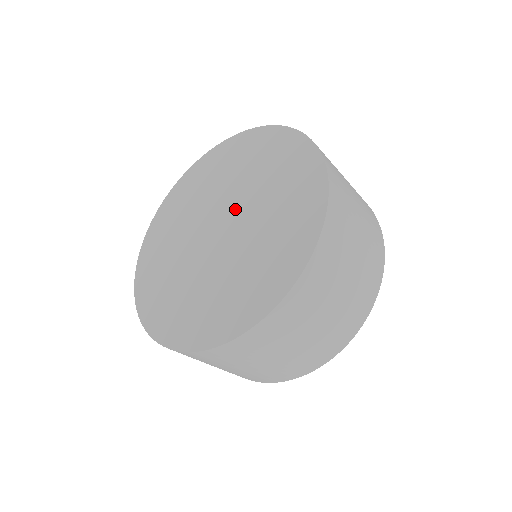
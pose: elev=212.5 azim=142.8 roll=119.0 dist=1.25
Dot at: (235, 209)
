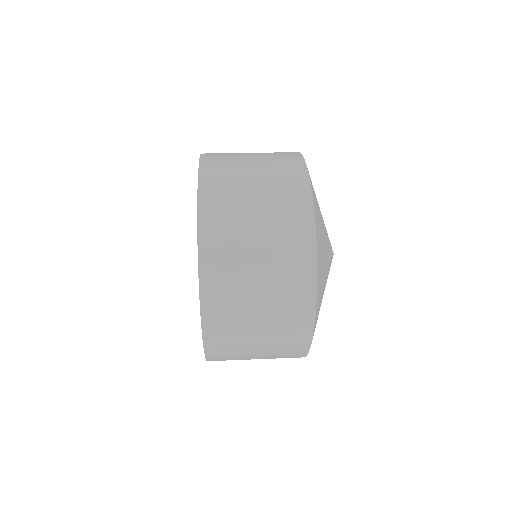
Dot at: occluded
